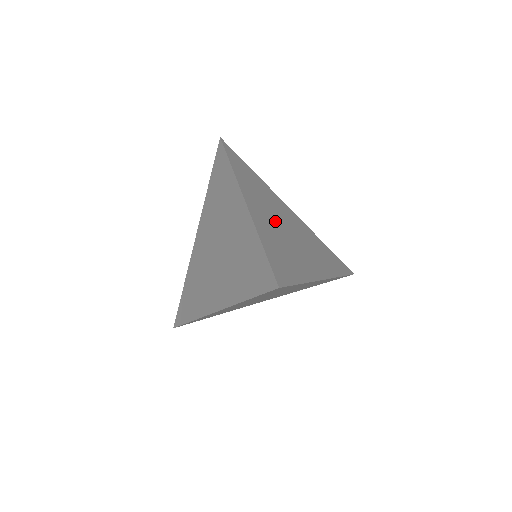
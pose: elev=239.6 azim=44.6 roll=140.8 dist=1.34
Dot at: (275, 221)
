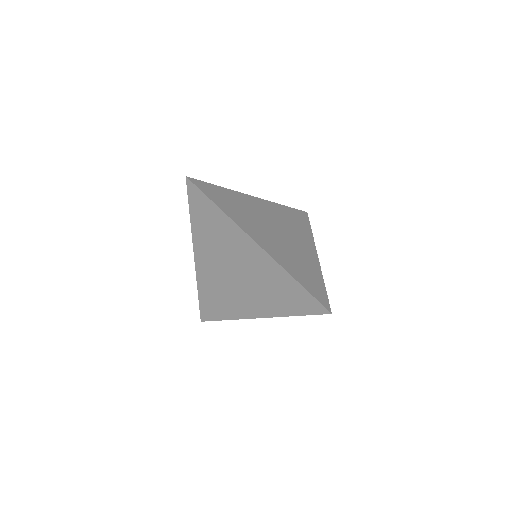
Dot at: (273, 236)
